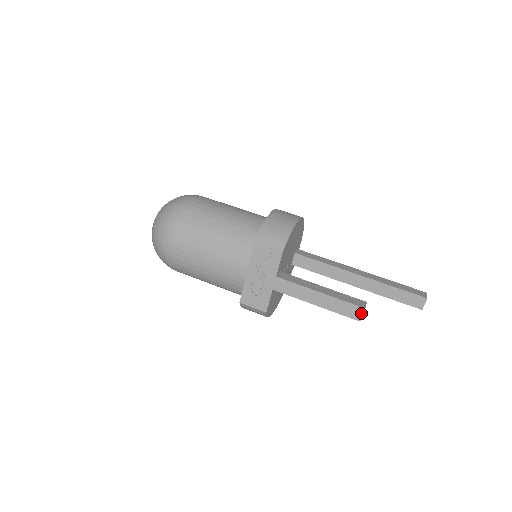
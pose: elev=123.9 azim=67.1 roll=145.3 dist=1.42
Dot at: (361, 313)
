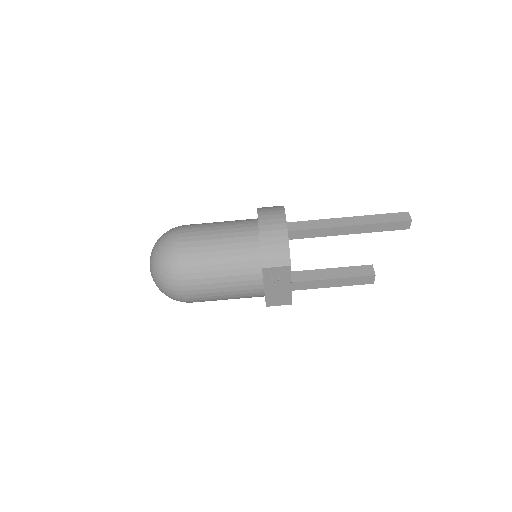
Dot at: (373, 279)
